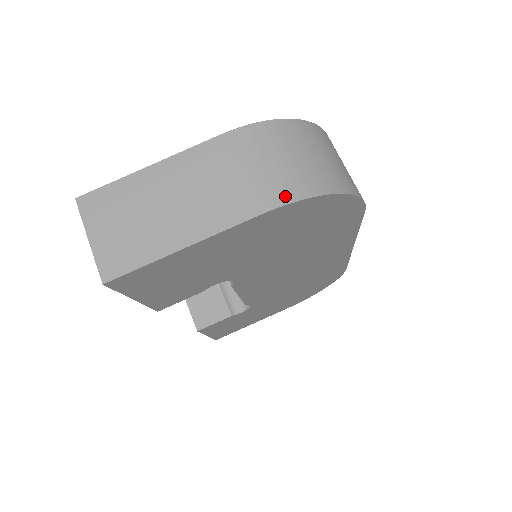
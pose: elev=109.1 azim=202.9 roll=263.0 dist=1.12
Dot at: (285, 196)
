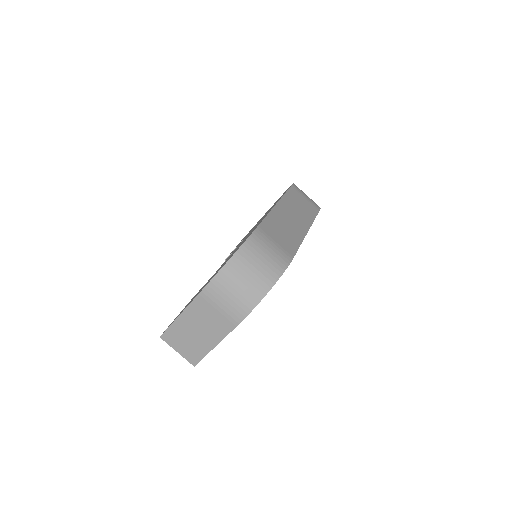
Dot at: (243, 314)
